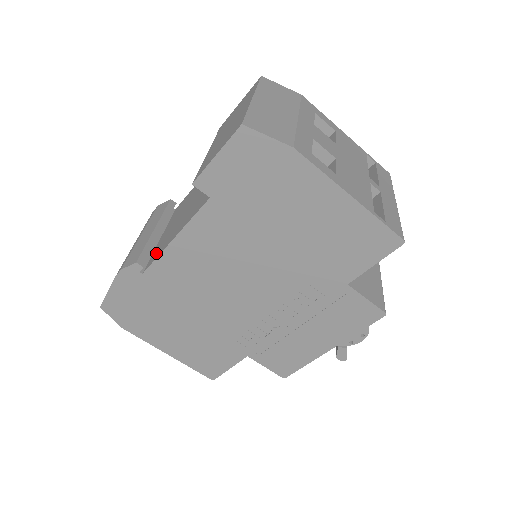
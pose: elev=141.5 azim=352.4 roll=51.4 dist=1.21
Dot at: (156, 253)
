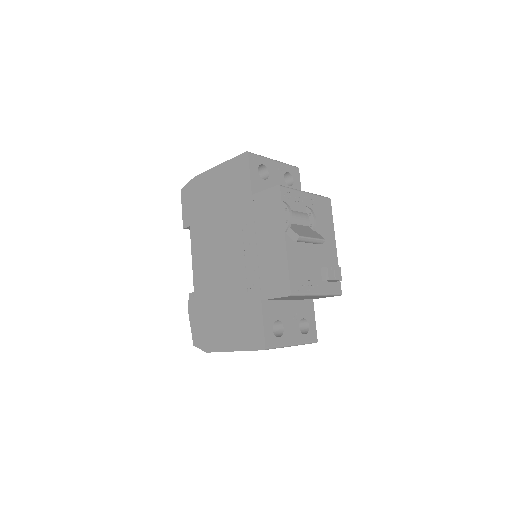
Dot at: occluded
